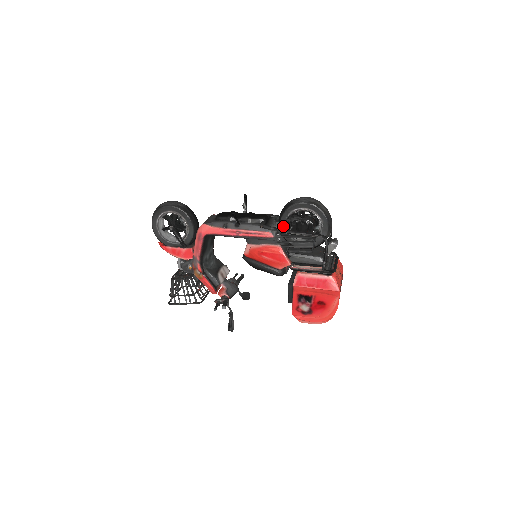
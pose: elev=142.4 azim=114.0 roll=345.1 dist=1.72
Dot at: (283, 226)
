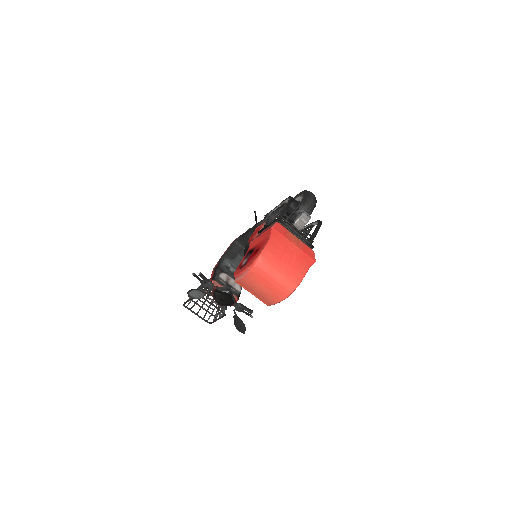
Dot at: occluded
